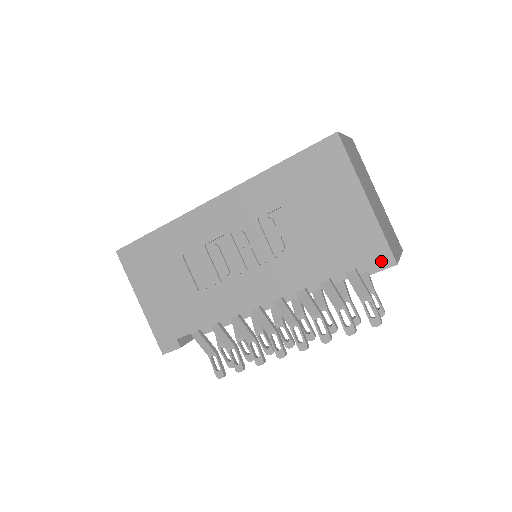
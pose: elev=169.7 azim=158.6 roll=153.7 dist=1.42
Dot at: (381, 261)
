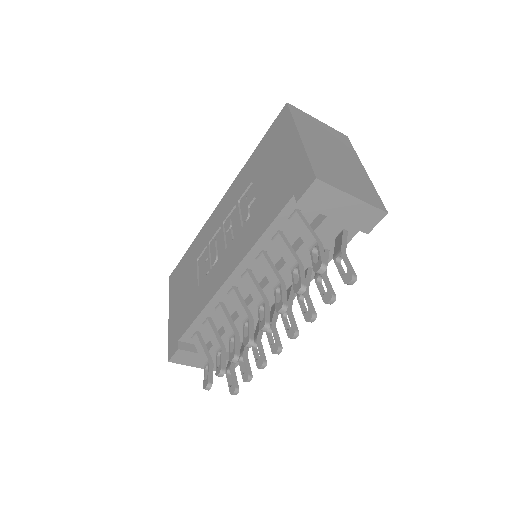
Dot at: (305, 183)
